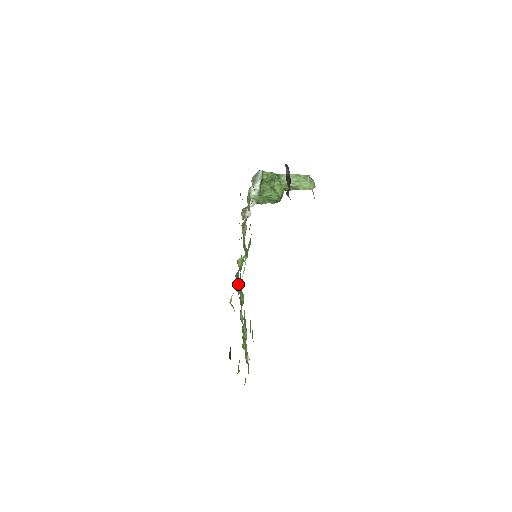
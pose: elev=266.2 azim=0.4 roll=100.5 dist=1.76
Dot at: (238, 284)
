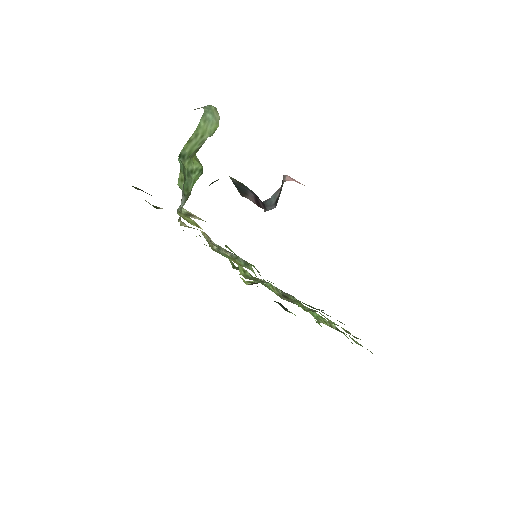
Dot at: occluded
